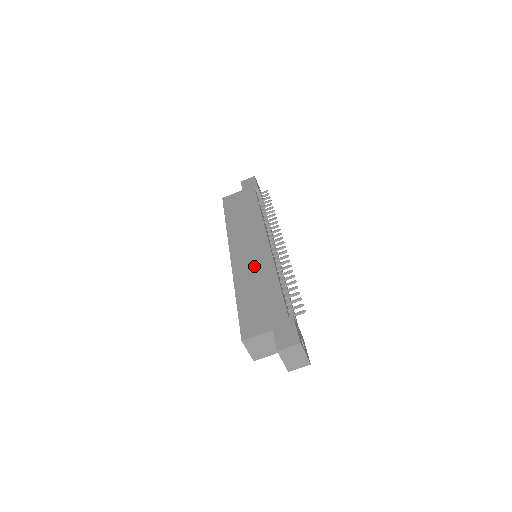
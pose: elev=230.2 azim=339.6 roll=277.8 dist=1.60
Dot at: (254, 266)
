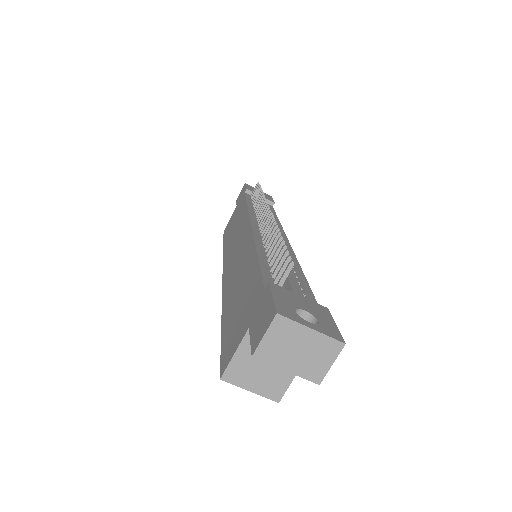
Dot at: (238, 265)
